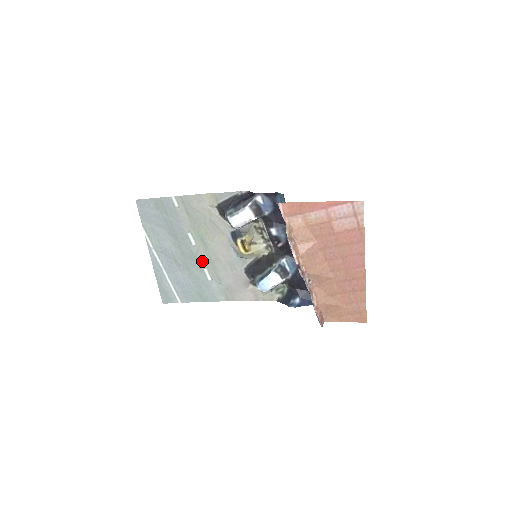
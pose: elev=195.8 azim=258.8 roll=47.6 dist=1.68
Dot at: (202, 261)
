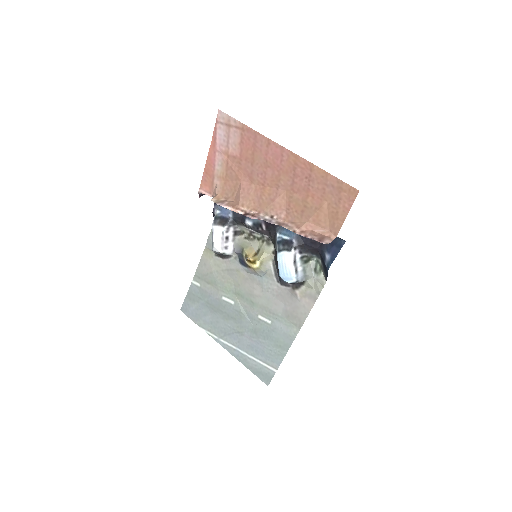
Dot at: (250, 311)
